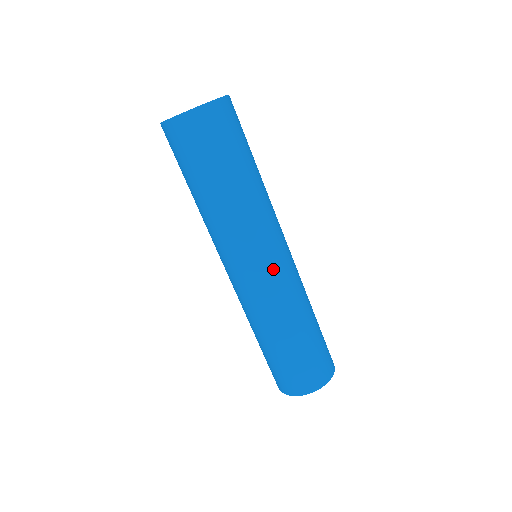
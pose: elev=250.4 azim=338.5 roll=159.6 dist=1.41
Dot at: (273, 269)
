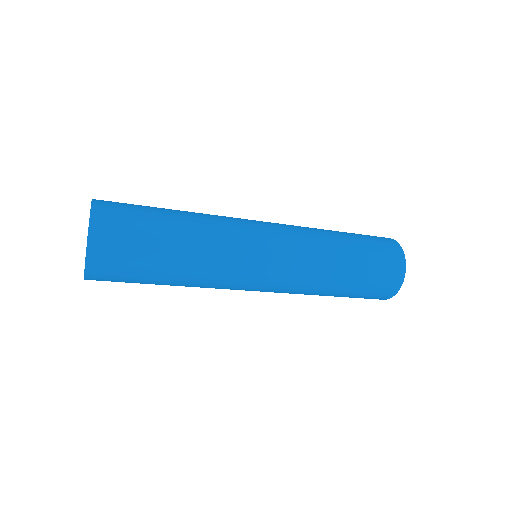
Dot at: (277, 268)
